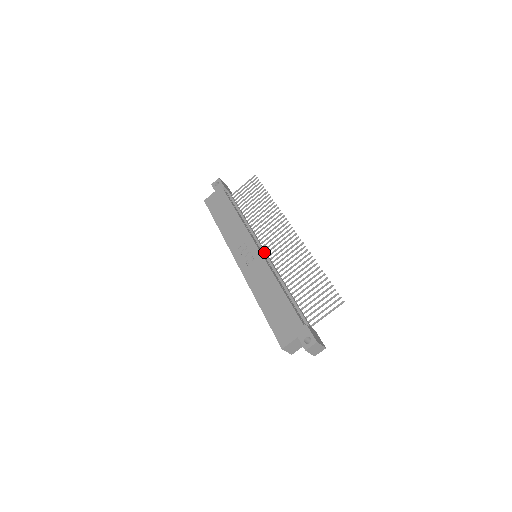
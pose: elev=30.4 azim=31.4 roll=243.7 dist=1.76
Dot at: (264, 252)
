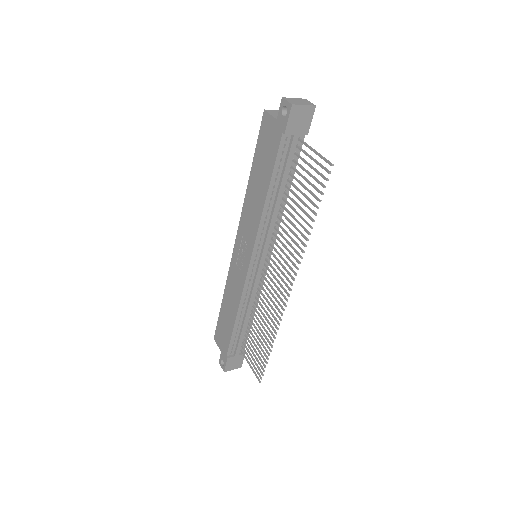
Dot at: (257, 270)
